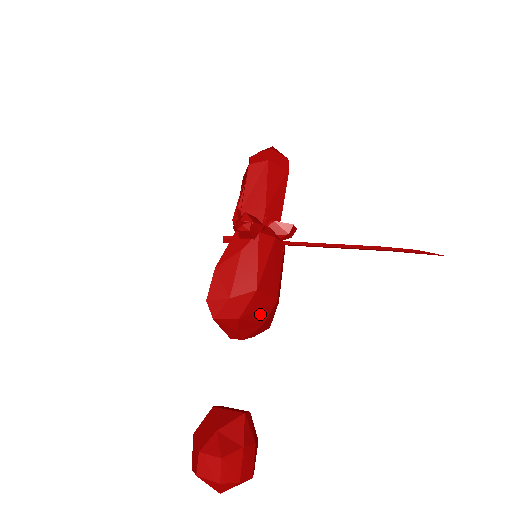
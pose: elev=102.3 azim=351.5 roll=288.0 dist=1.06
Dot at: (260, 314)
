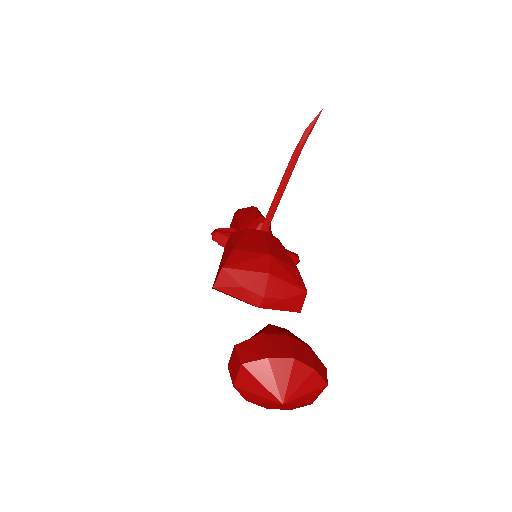
Dot at: (253, 265)
